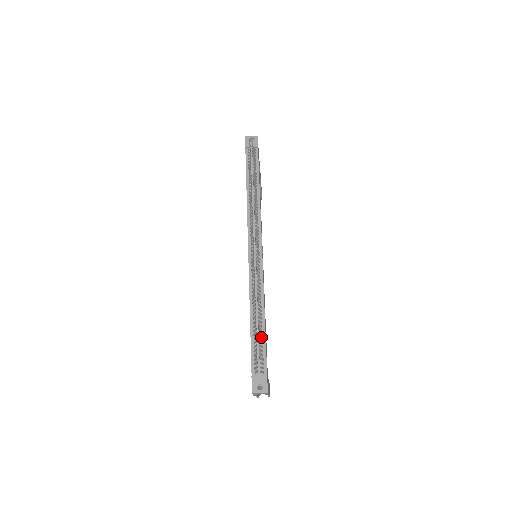
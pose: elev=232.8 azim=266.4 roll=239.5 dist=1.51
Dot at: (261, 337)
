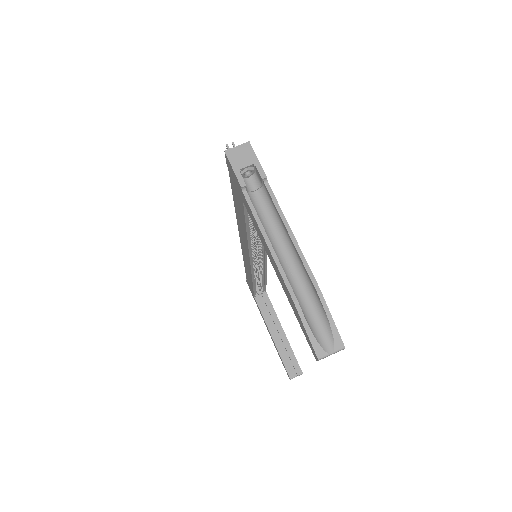
Dot at: occluded
